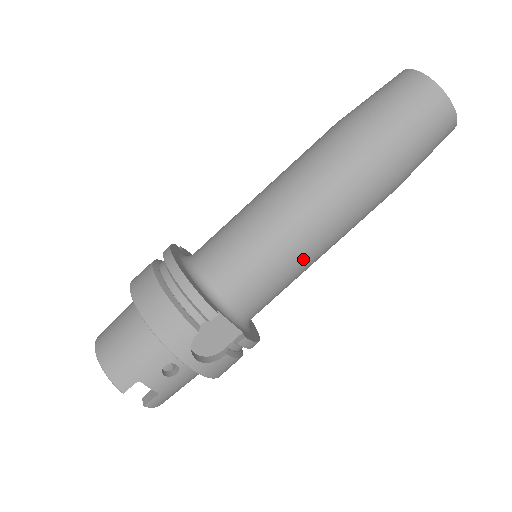
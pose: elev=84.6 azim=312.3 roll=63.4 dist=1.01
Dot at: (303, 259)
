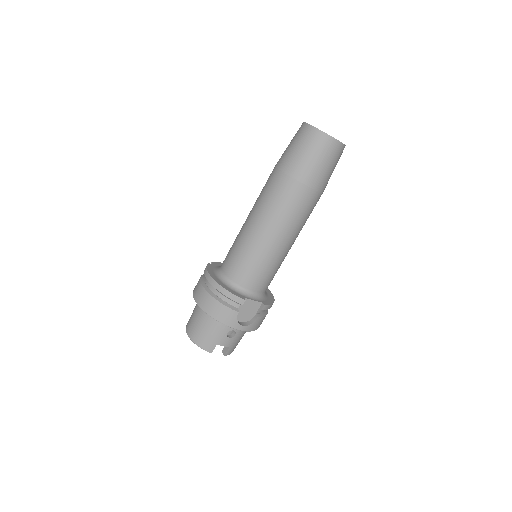
Dot at: (282, 253)
